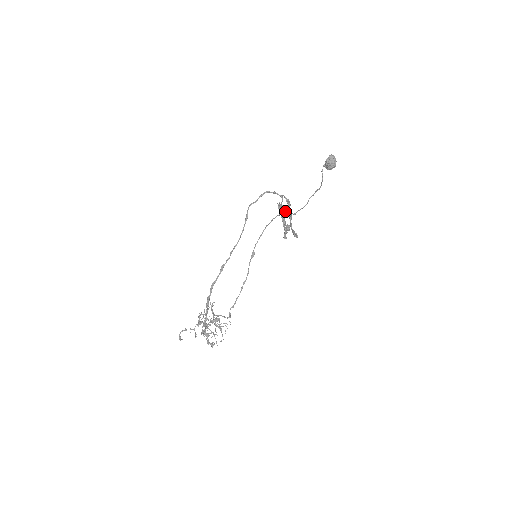
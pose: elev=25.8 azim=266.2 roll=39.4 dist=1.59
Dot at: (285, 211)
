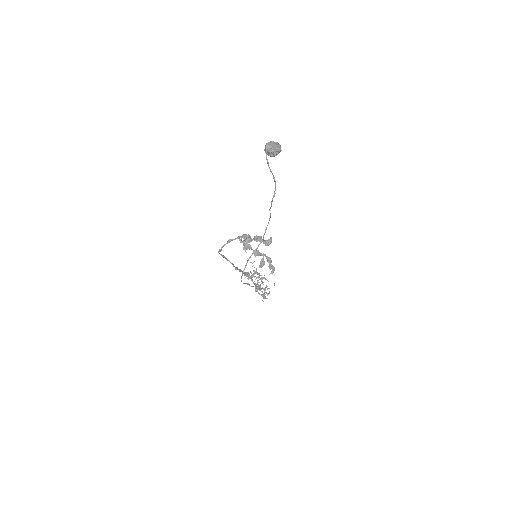
Dot at: (249, 257)
